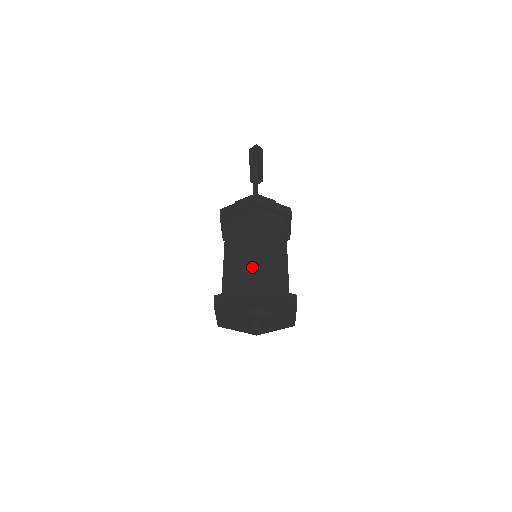
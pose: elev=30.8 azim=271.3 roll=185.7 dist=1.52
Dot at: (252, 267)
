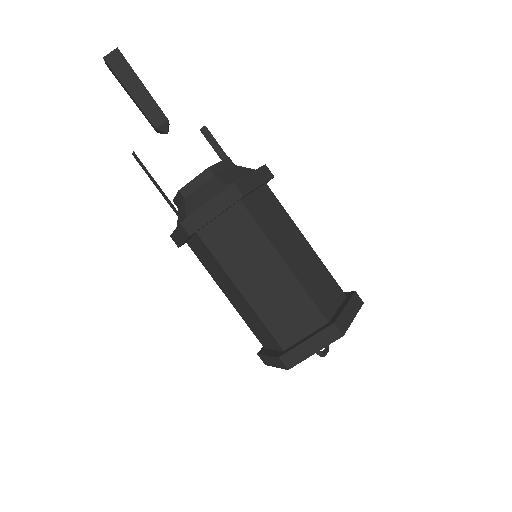
Dot at: (261, 324)
